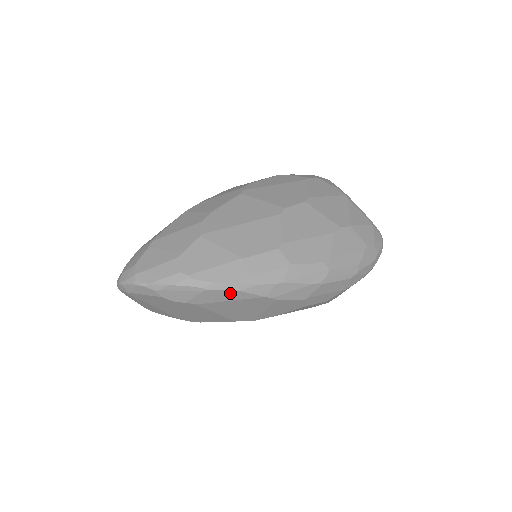
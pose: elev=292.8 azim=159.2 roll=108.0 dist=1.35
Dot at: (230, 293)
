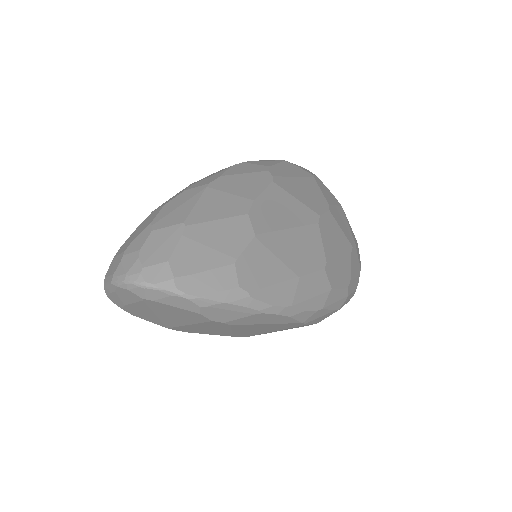
Dot at: (278, 317)
